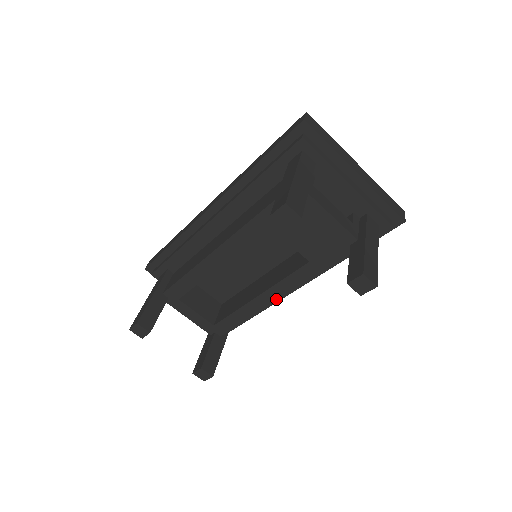
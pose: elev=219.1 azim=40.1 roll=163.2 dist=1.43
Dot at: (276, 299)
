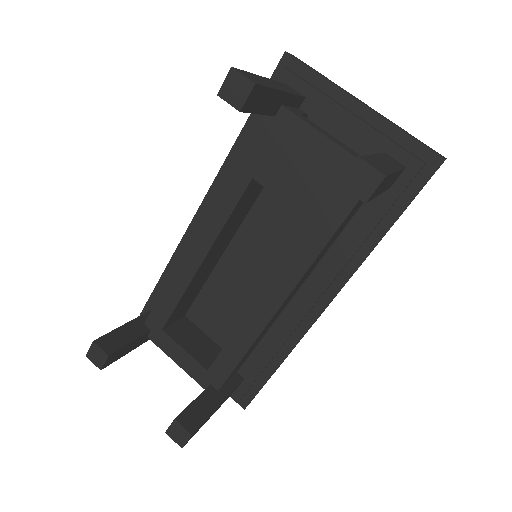
Dot at: (279, 303)
